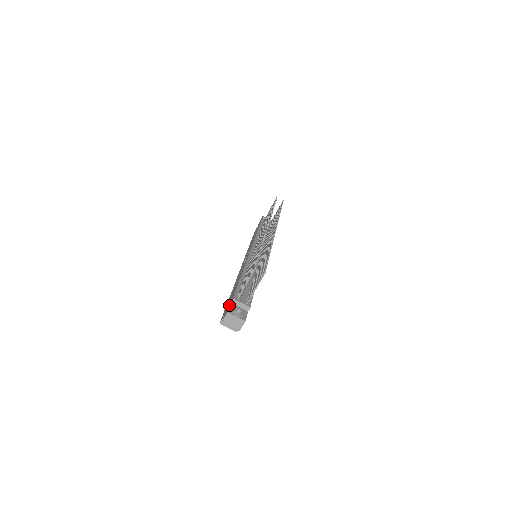
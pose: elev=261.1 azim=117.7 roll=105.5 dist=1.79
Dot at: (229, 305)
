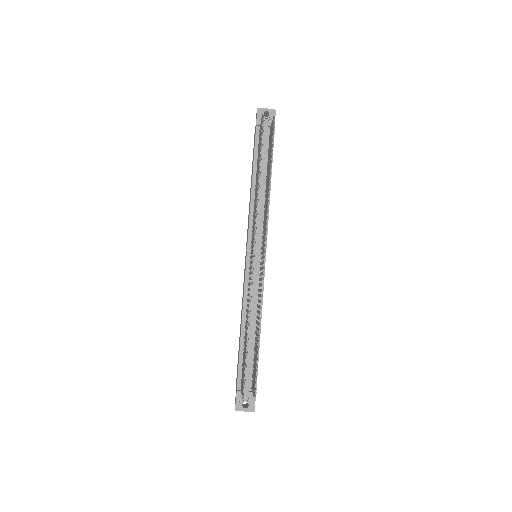
Dot at: occluded
